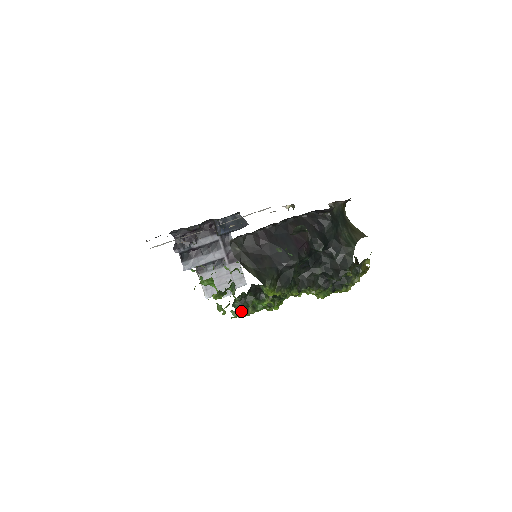
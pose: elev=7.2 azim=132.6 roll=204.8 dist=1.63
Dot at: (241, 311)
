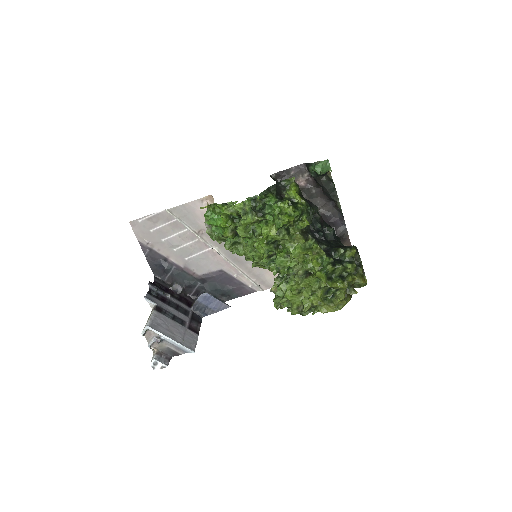
Dot at: occluded
